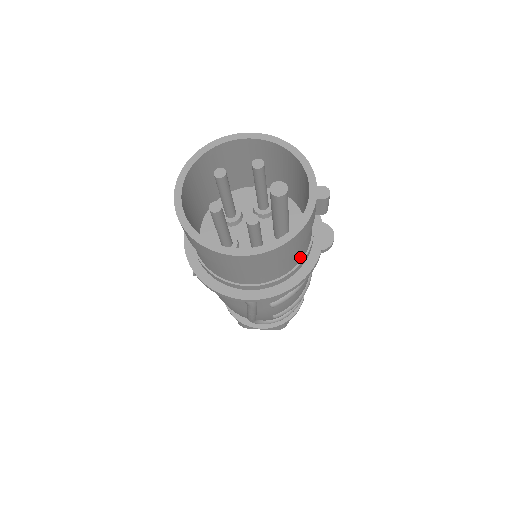
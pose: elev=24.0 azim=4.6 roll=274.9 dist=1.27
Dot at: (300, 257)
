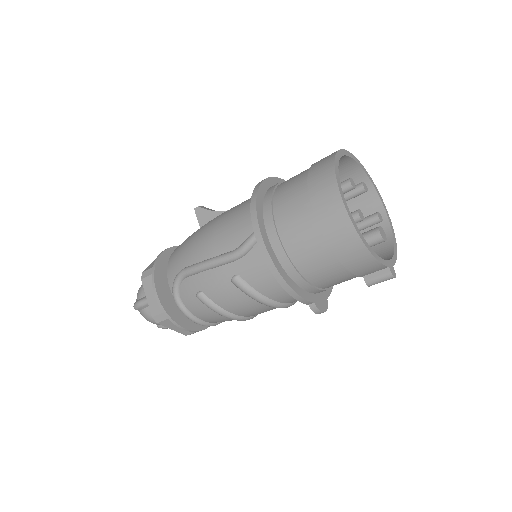
Dot at: (316, 279)
